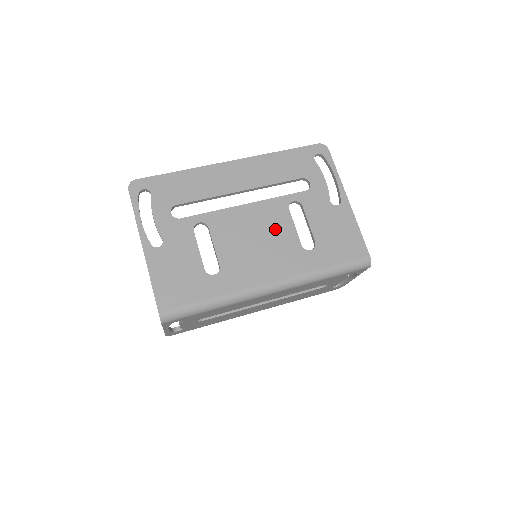
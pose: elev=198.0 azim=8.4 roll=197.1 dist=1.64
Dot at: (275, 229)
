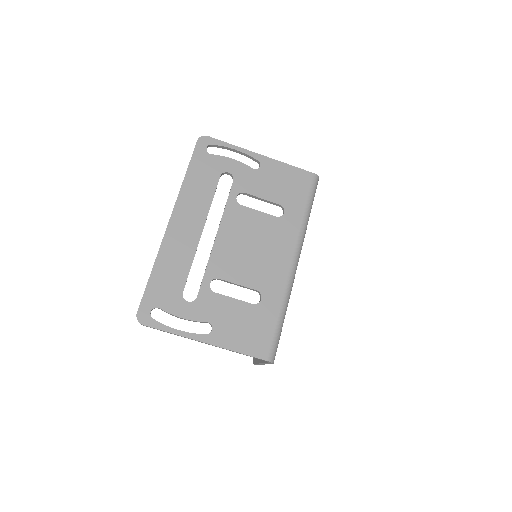
Dot at: (251, 227)
